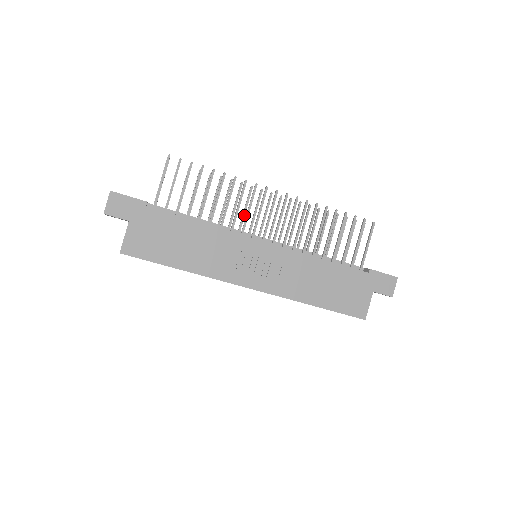
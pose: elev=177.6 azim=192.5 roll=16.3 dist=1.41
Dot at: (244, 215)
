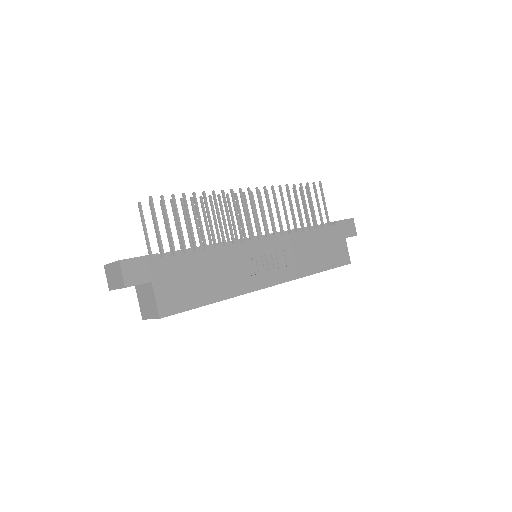
Dot at: (226, 225)
